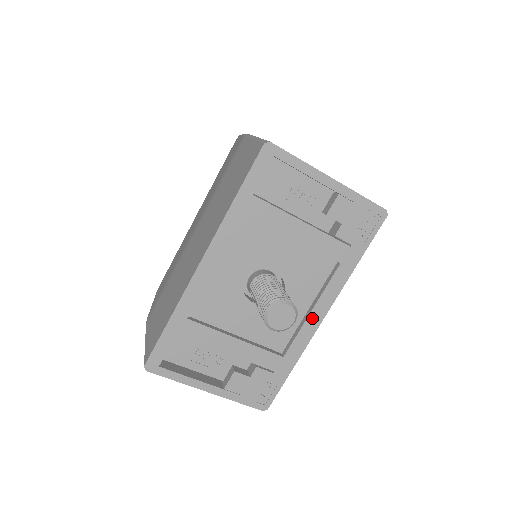
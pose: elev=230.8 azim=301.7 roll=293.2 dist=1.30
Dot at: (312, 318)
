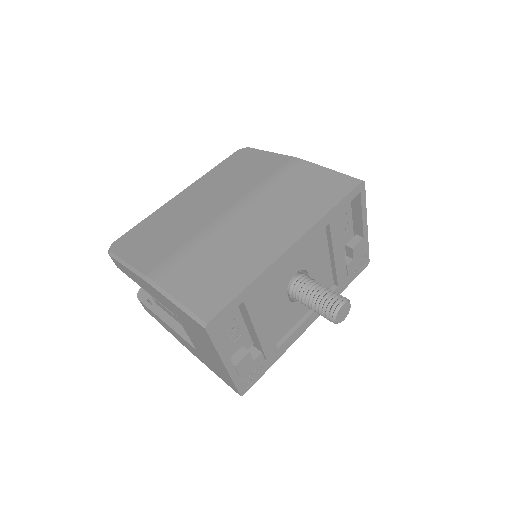
Dot at: (306, 322)
